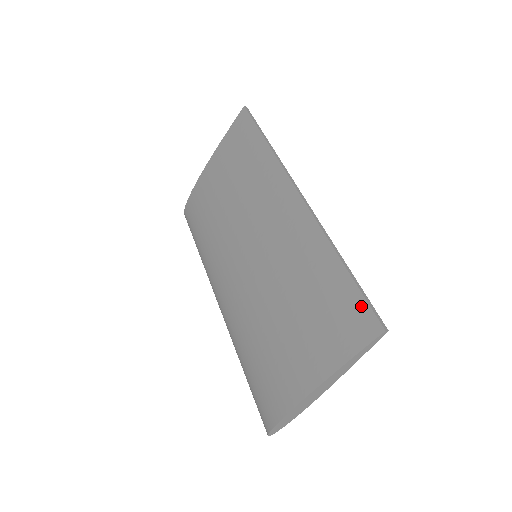
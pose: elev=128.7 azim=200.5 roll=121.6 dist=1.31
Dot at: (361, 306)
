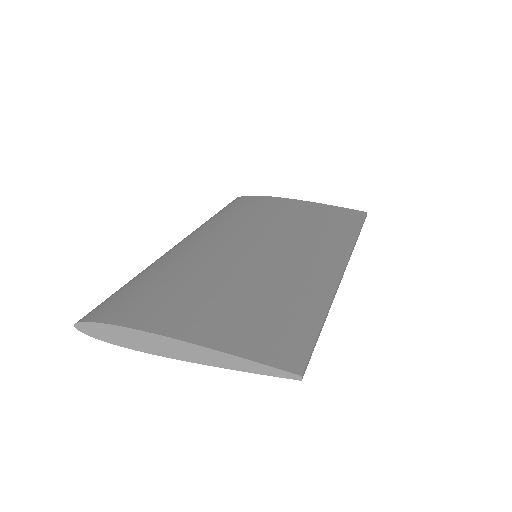
Dot at: (303, 346)
